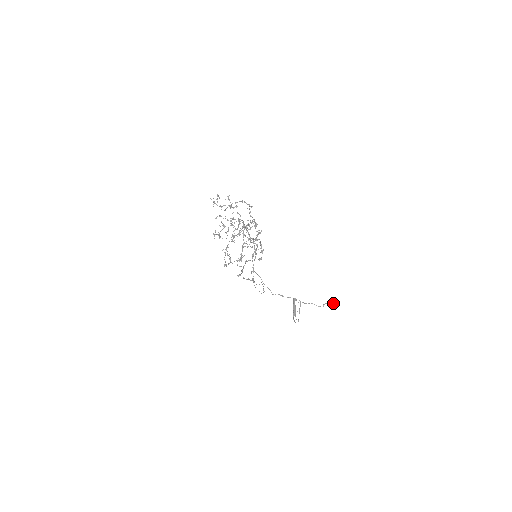
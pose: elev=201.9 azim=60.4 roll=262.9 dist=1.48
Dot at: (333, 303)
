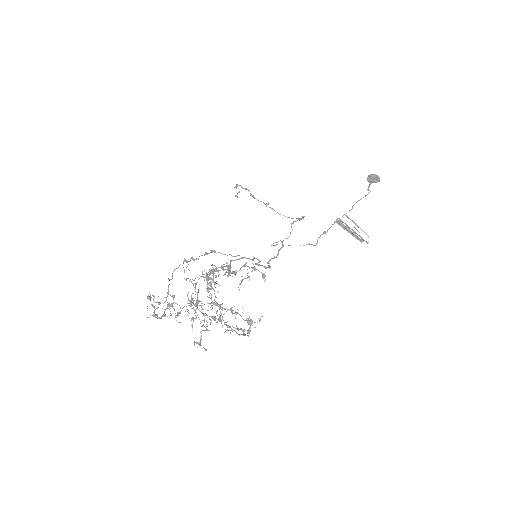
Dot at: (374, 180)
